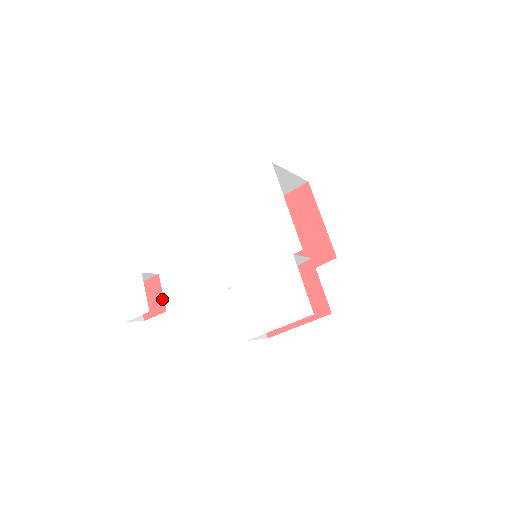
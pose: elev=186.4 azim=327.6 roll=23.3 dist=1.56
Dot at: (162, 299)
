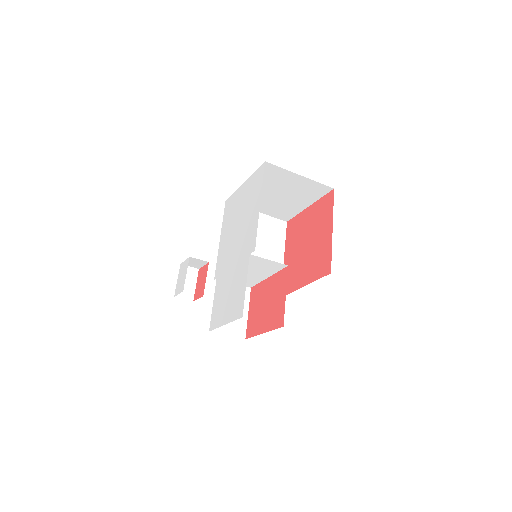
Dot at: (204, 285)
